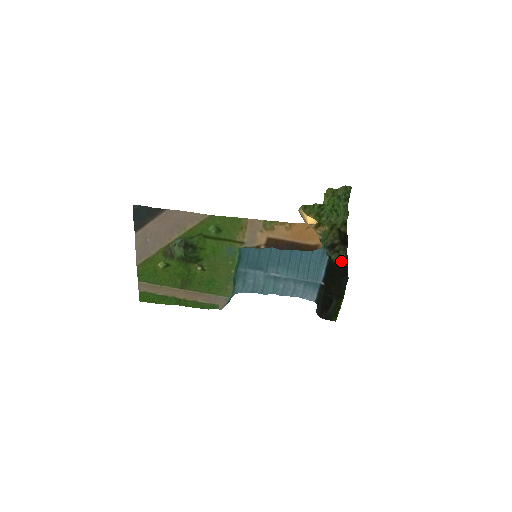
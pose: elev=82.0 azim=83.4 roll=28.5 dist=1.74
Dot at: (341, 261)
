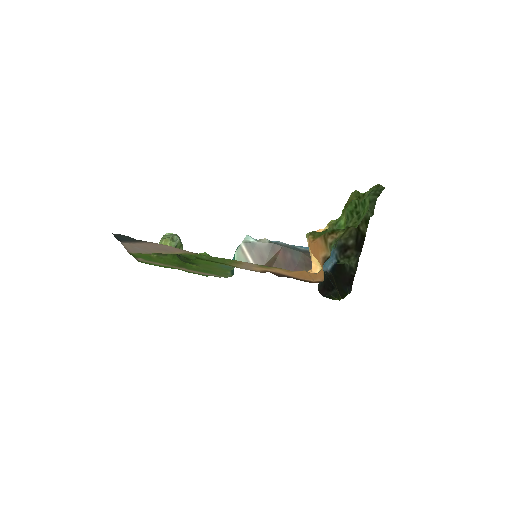
Dot at: (350, 266)
